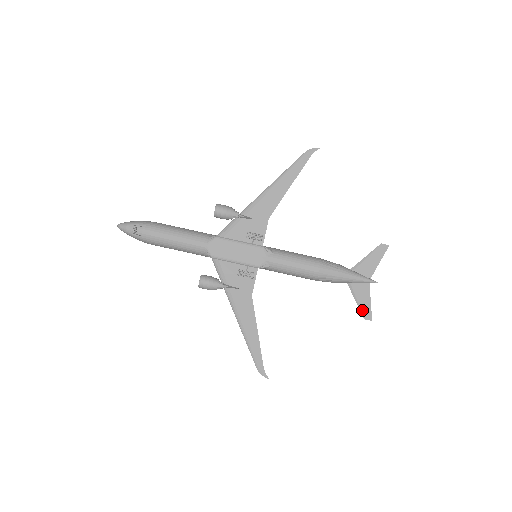
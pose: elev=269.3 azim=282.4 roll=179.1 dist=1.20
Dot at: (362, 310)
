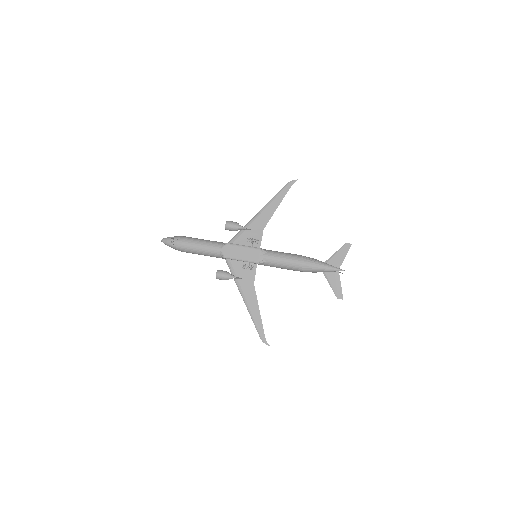
Dot at: (335, 292)
